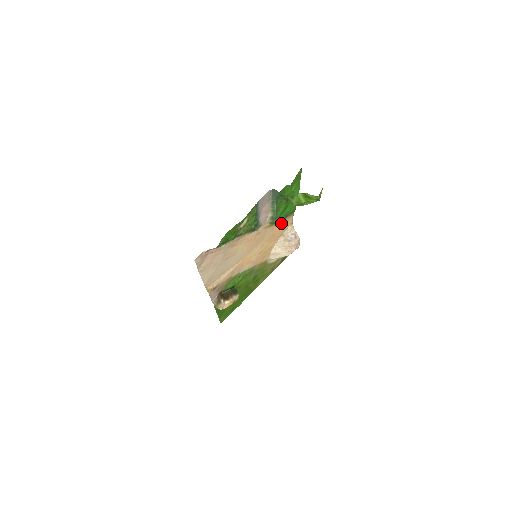
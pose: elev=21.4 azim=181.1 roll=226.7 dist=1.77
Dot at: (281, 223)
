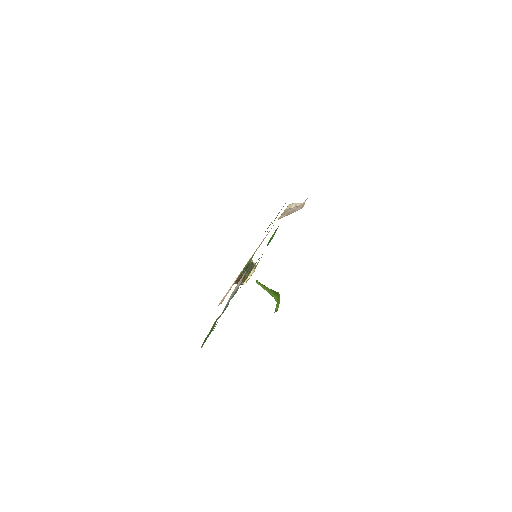
Dot at: occluded
